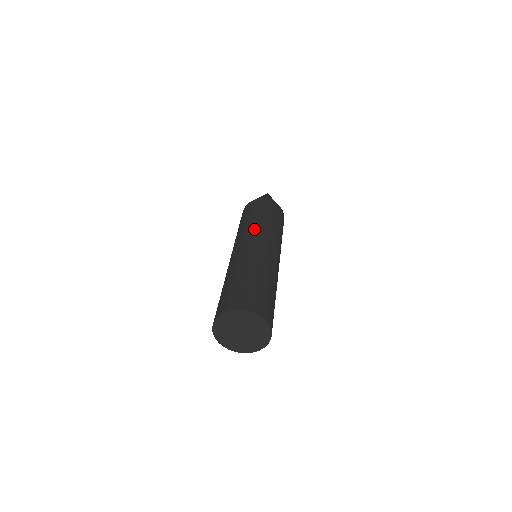
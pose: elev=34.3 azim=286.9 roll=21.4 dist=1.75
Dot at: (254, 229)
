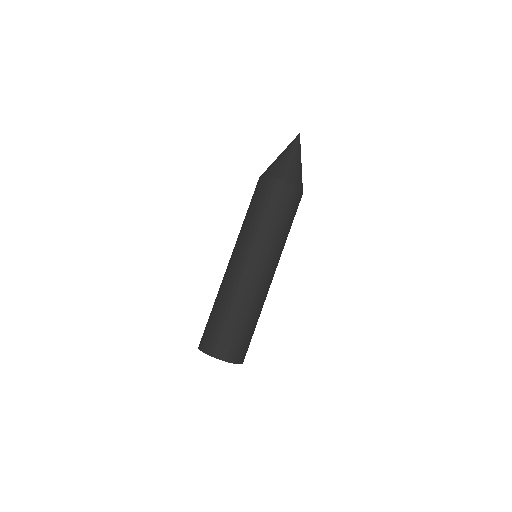
Dot at: (239, 237)
